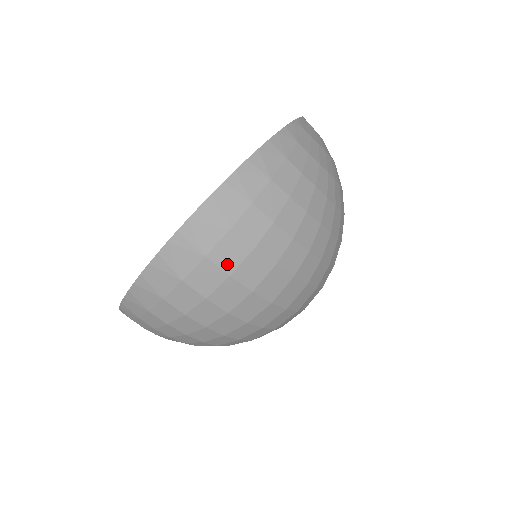
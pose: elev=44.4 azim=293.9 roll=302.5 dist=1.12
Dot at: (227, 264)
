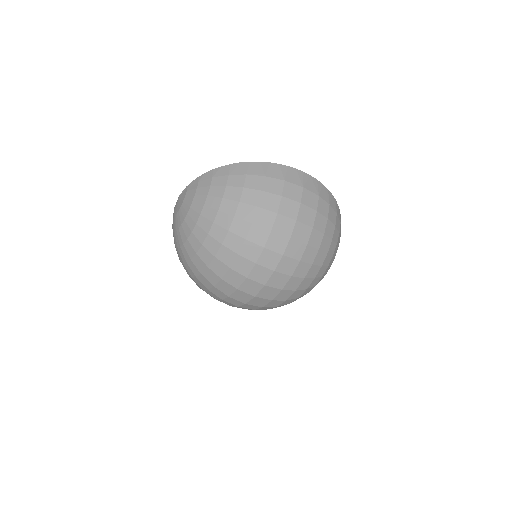
Dot at: (305, 199)
